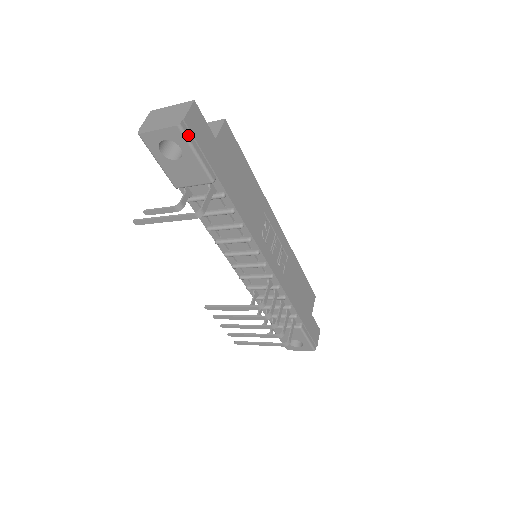
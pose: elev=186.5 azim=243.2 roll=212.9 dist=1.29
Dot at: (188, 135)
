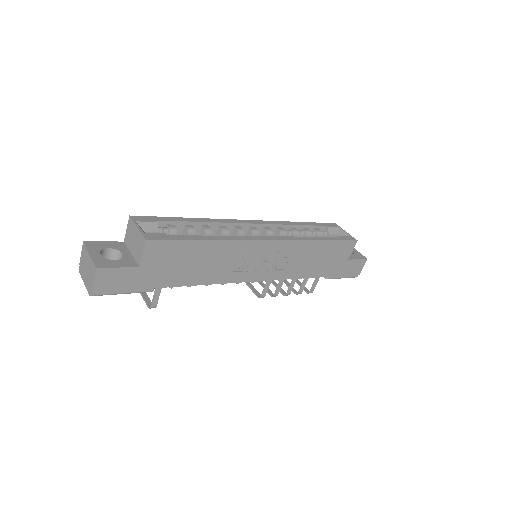
Dot at: (104, 293)
